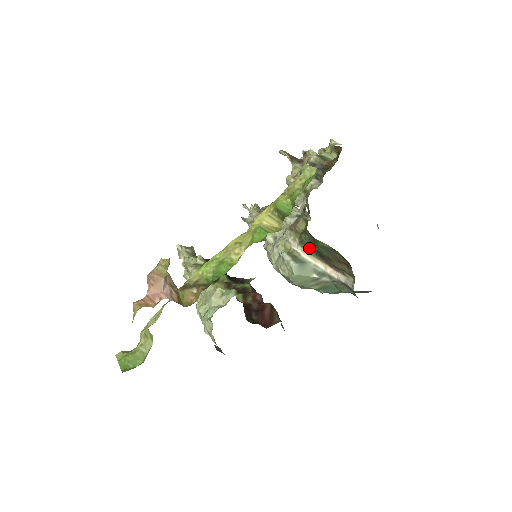
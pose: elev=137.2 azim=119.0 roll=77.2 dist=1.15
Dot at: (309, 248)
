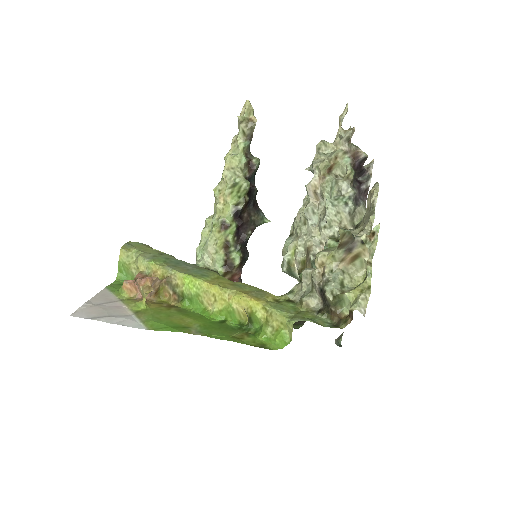
Dot at: occluded
